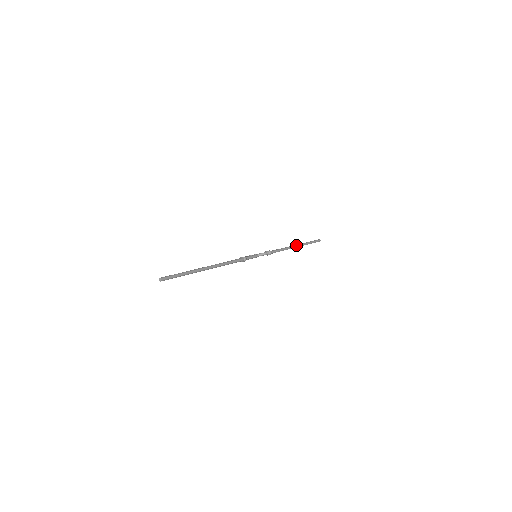
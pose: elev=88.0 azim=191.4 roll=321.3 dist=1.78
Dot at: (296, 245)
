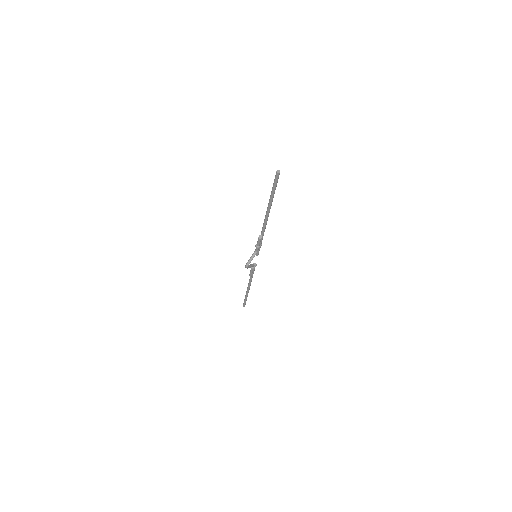
Dot at: occluded
